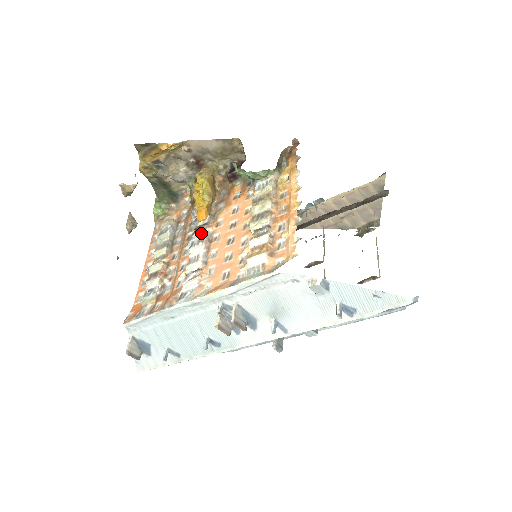
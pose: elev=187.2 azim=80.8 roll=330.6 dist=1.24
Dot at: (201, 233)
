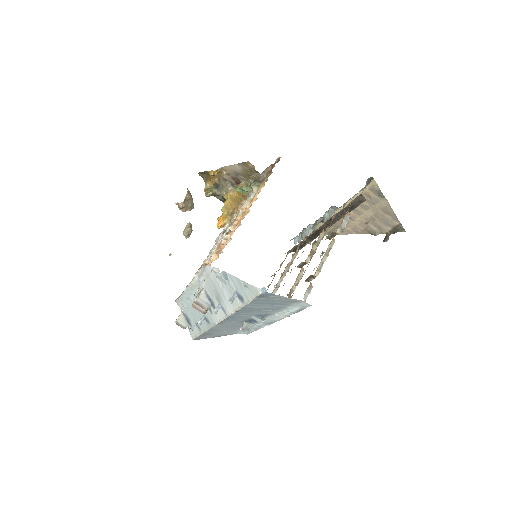
Dot at: occluded
